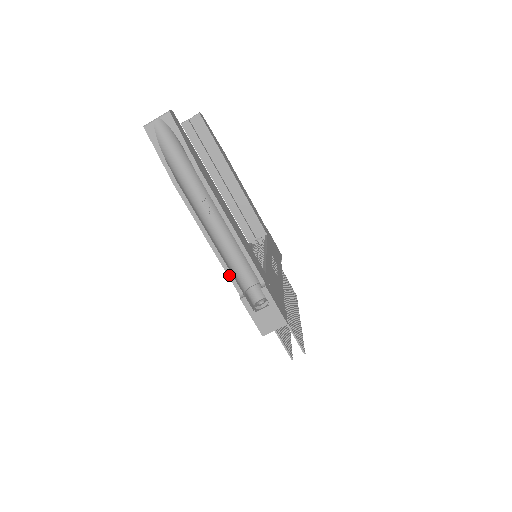
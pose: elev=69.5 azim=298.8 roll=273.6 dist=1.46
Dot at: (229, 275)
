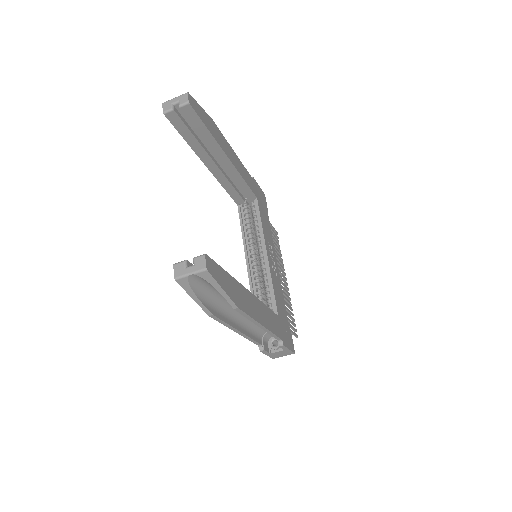
Dot at: (252, 341)
